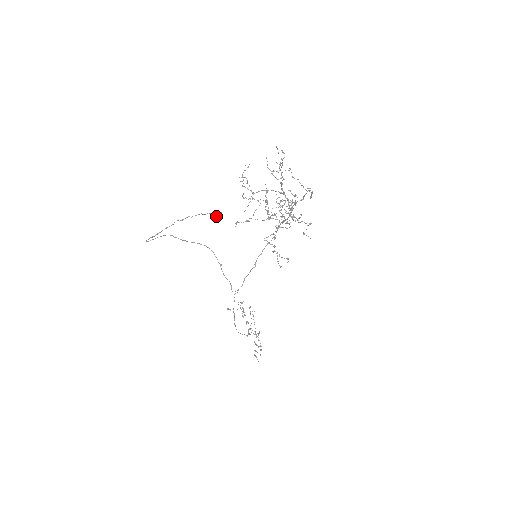
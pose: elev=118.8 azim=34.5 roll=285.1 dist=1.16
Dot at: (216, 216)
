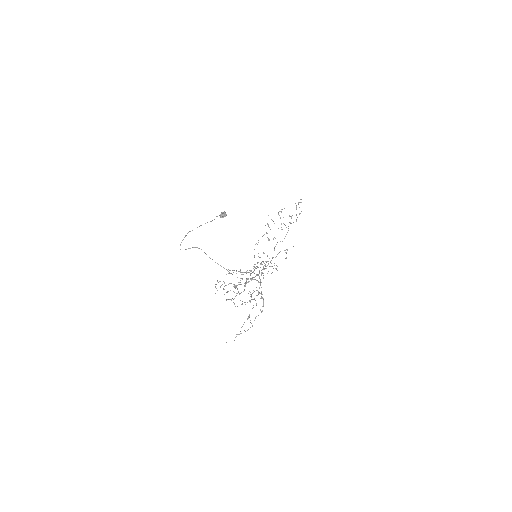
Dot at: occluded
